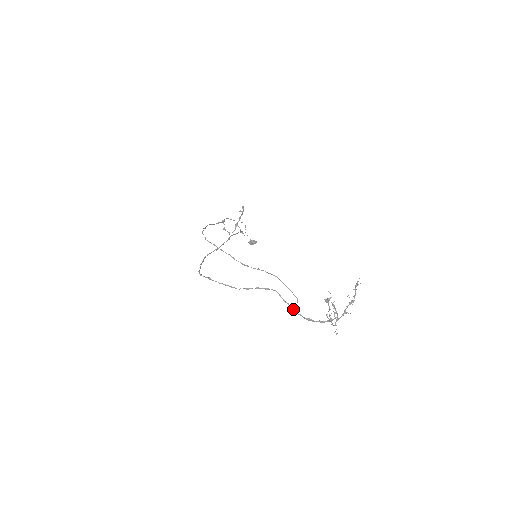
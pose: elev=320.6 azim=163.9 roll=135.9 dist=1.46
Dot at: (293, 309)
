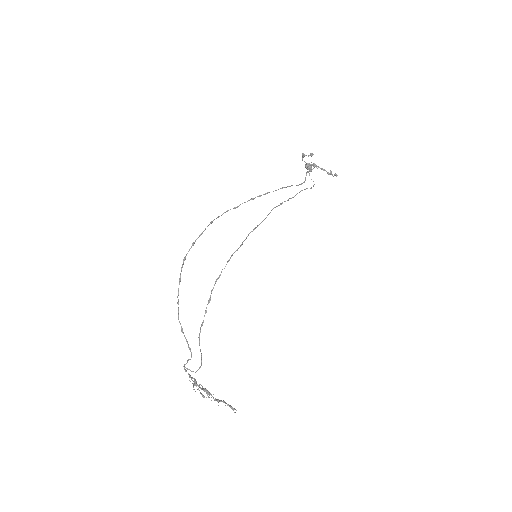
Dot at: occluded
